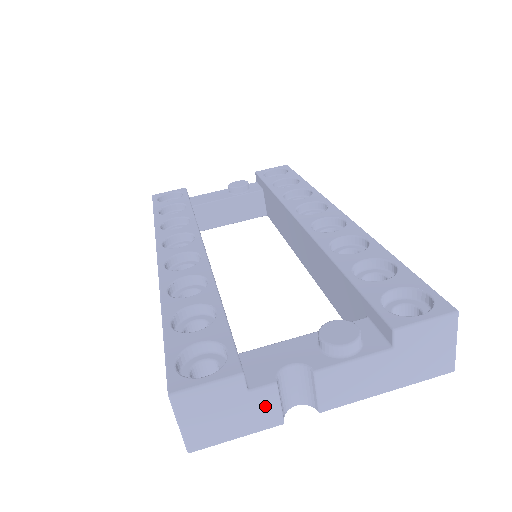
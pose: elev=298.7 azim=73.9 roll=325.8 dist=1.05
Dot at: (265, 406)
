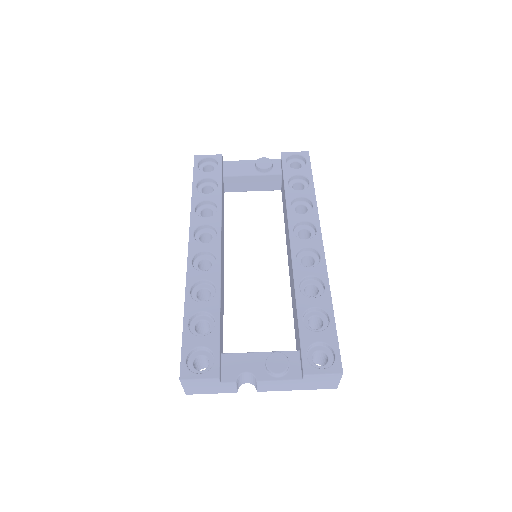
Dot at: (228, 387)
